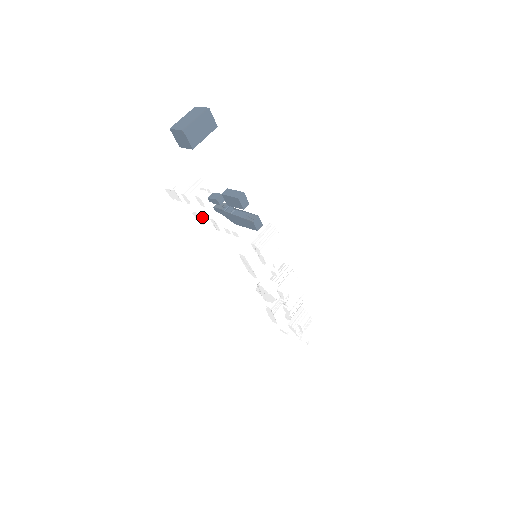
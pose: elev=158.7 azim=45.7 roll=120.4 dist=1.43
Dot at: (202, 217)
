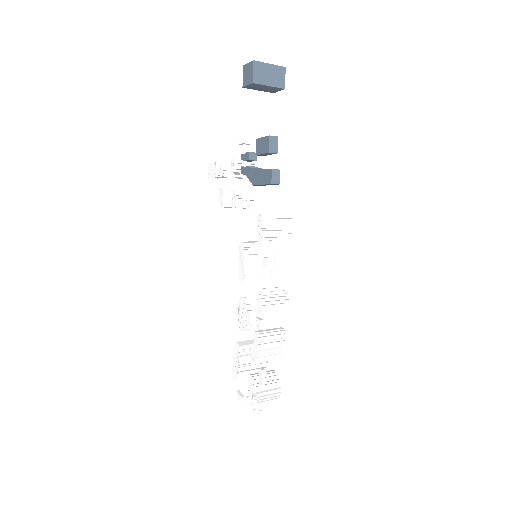
Dot at: (226, 197)
